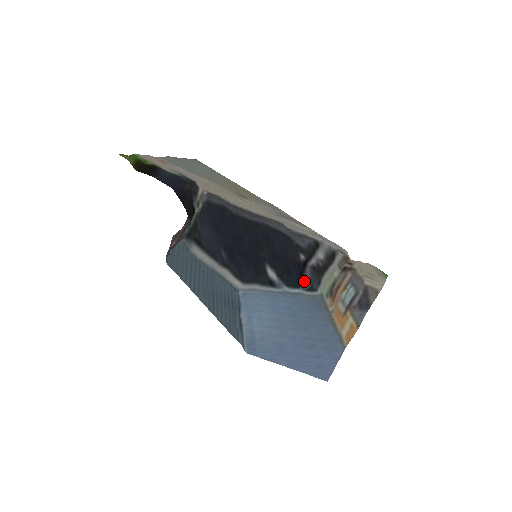
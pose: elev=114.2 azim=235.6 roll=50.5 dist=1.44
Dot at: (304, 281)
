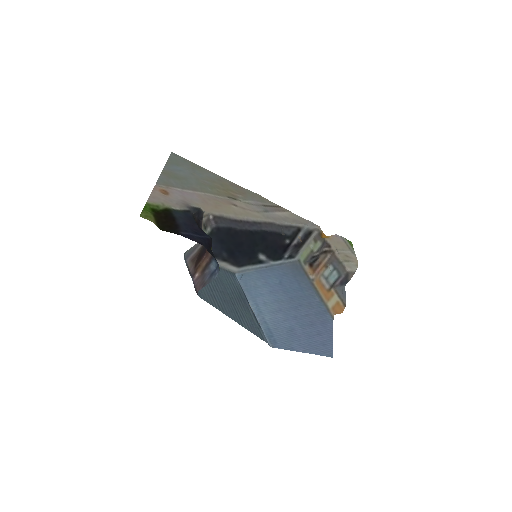
Dot at: (286, 254)
